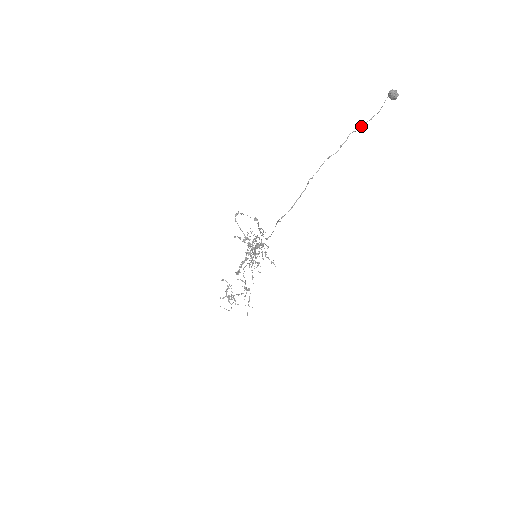
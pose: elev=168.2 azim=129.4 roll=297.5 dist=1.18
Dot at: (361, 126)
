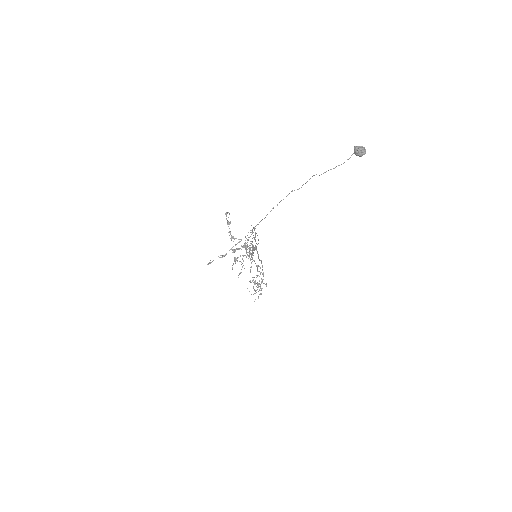
Dot at: (324, 172)
